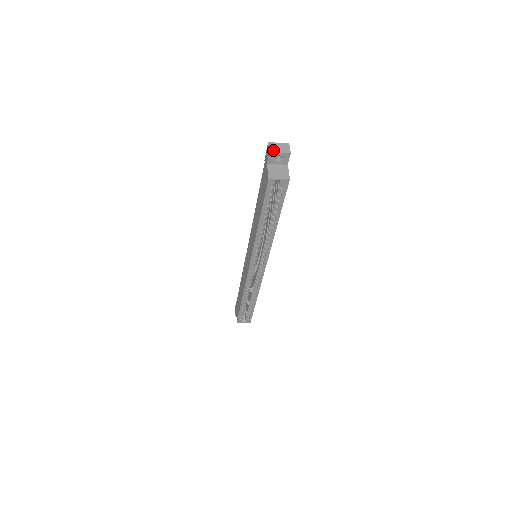
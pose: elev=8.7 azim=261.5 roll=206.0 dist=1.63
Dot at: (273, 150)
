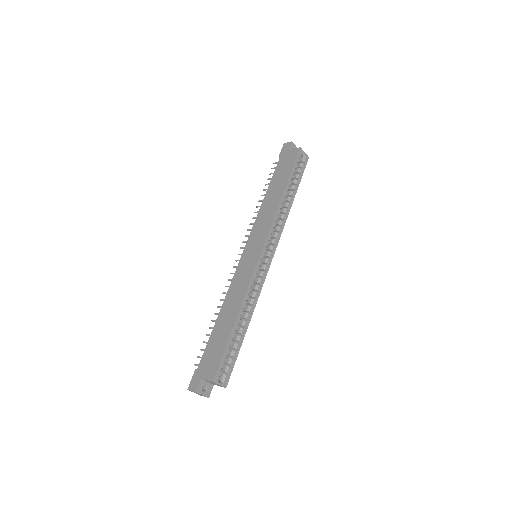
Dot at: (292, 144)
